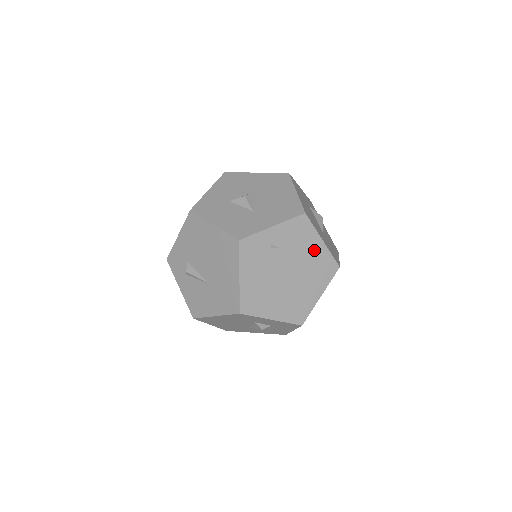
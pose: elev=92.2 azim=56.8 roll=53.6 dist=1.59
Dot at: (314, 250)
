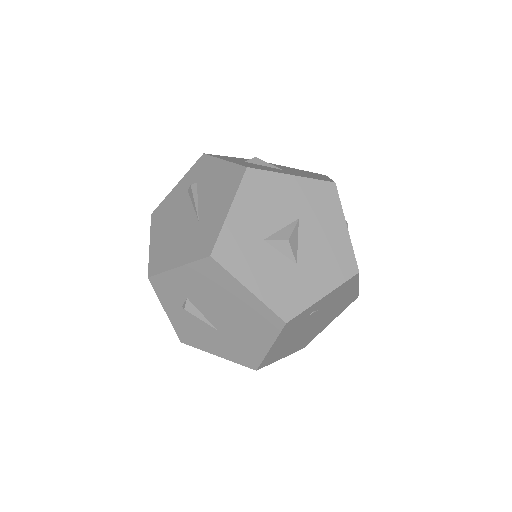
Dot at: (347, 296)
